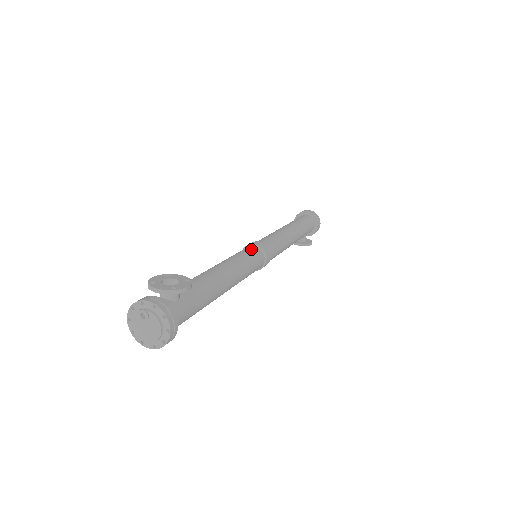
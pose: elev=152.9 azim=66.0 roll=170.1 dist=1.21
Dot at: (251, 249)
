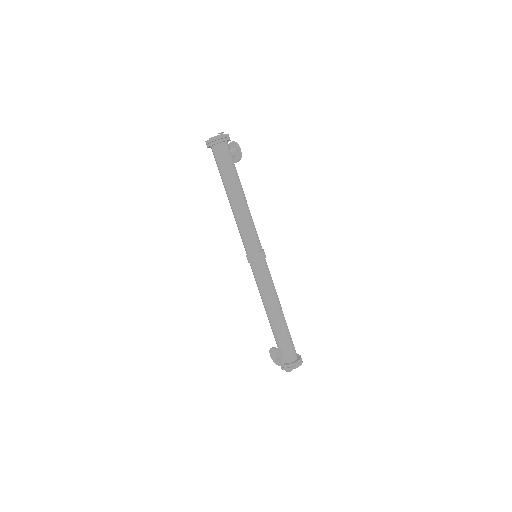
Dot at: occluded
